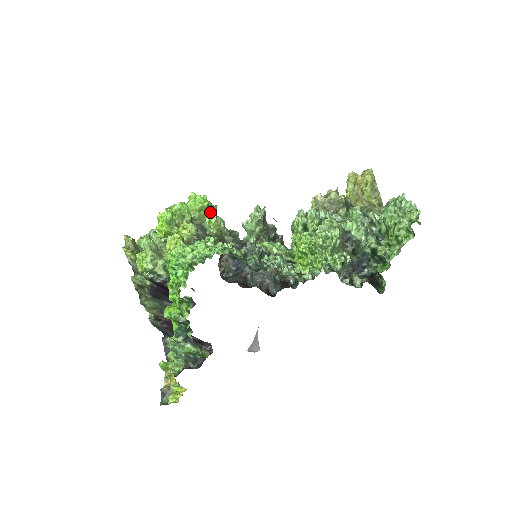
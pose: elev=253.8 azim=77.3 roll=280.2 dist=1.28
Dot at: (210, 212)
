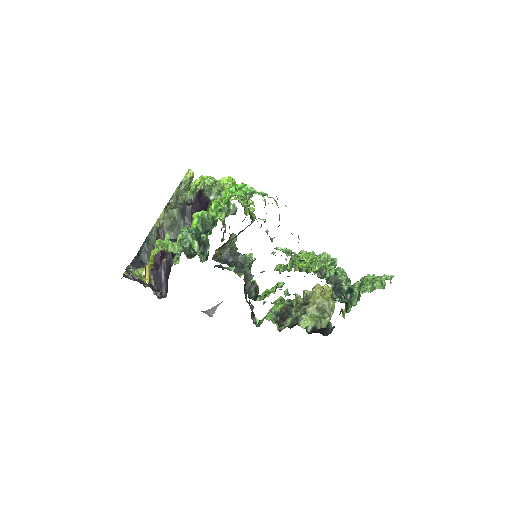
Dot at: occluded
